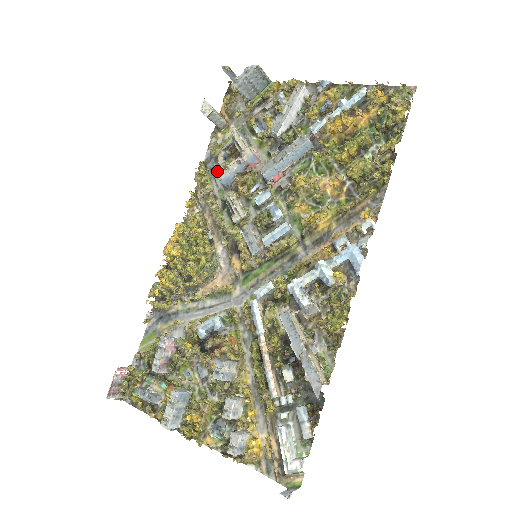
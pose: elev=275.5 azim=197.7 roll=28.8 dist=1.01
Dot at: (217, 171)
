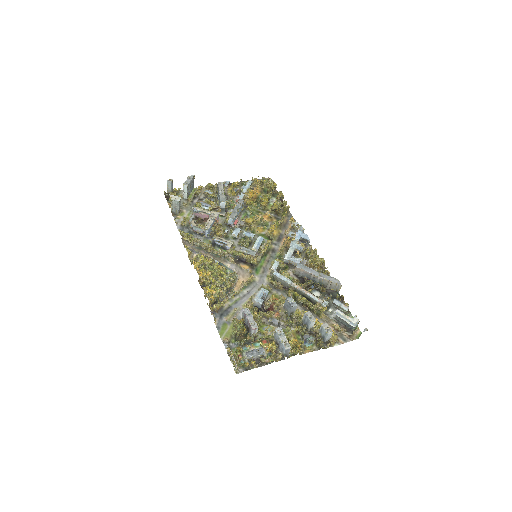
Dot at: (194, 232)
